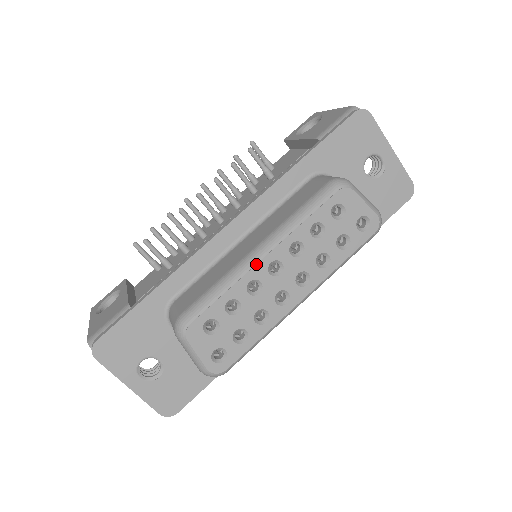
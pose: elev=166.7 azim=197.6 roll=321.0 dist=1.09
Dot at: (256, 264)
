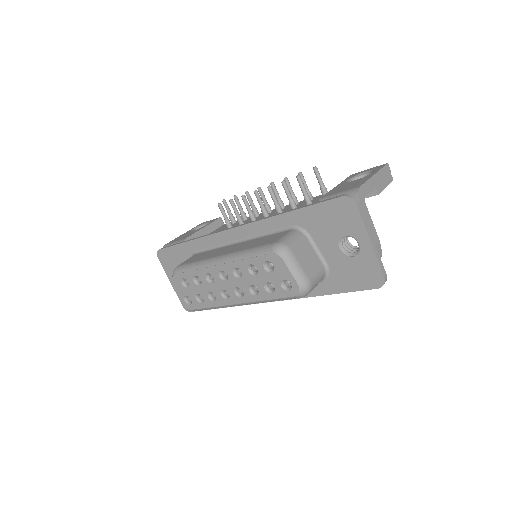
Dot at: (212, 266)
